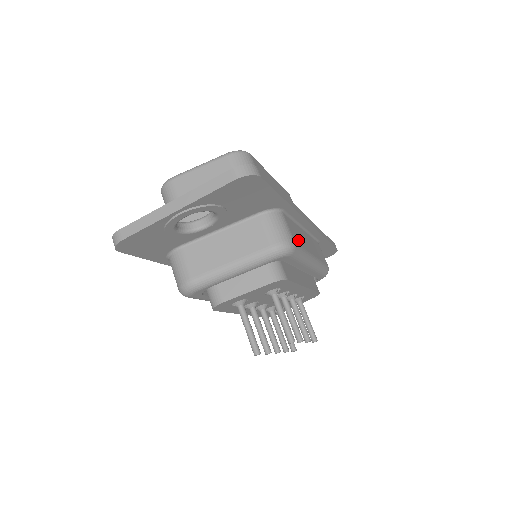
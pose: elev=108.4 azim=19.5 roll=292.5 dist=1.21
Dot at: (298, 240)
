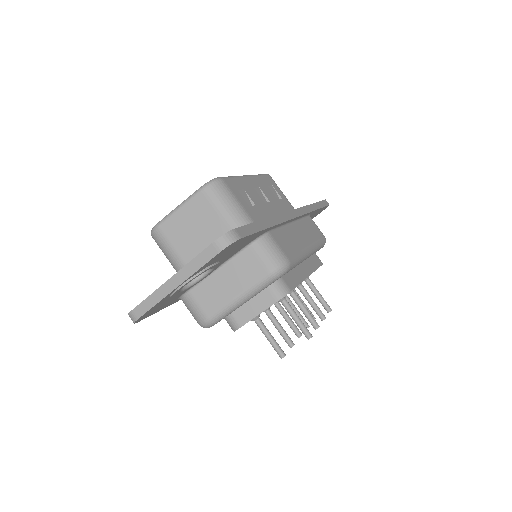
Dot at: (291, 249)
